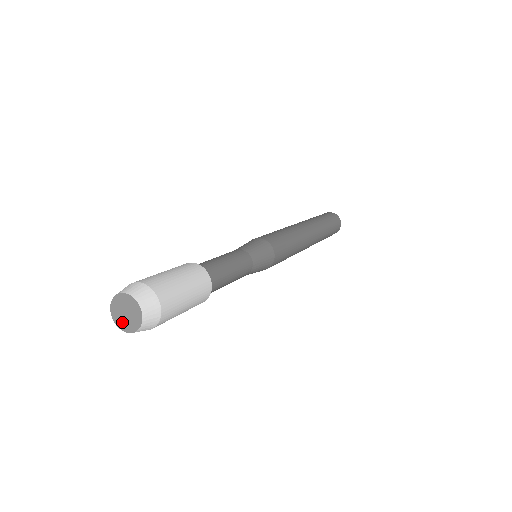
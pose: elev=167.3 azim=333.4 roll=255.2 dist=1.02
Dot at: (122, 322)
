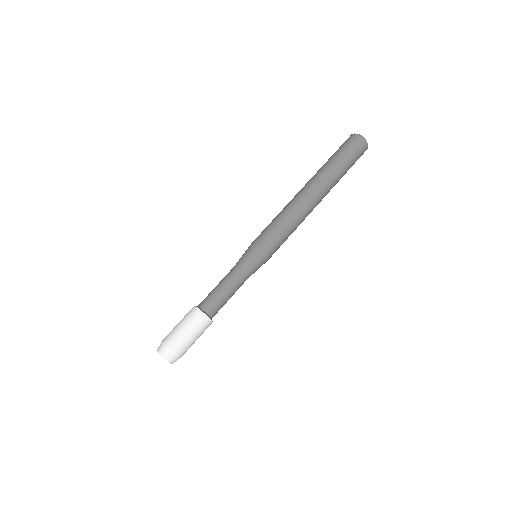
Dot at: occluded
